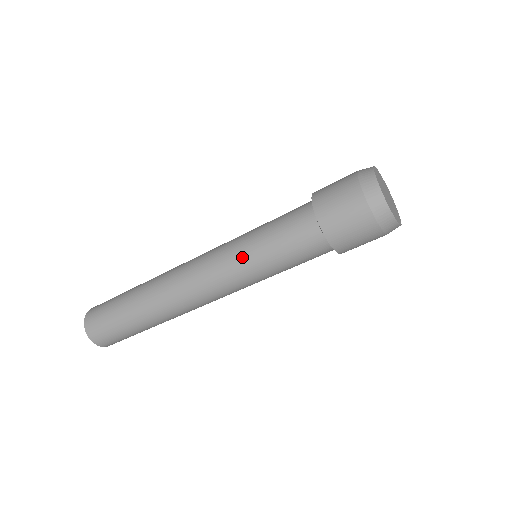
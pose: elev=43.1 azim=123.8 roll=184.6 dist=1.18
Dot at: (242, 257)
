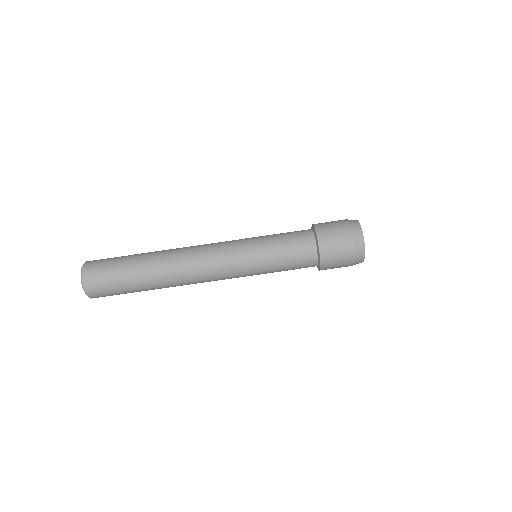
Dot at: (254, 255)
